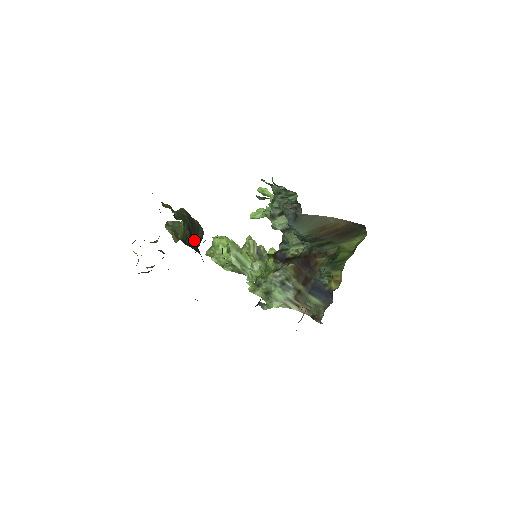
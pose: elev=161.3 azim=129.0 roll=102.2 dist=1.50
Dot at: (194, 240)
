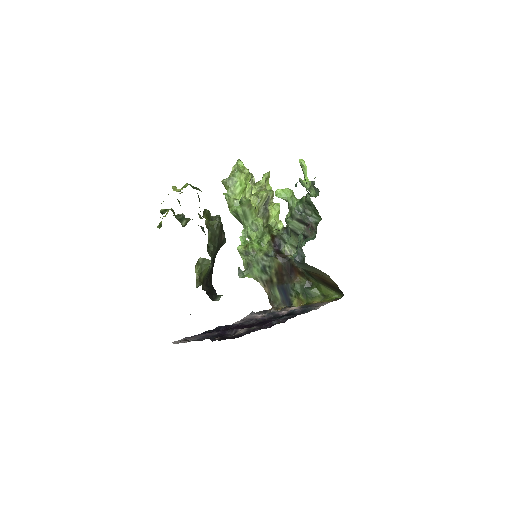
Dot at: occluded
